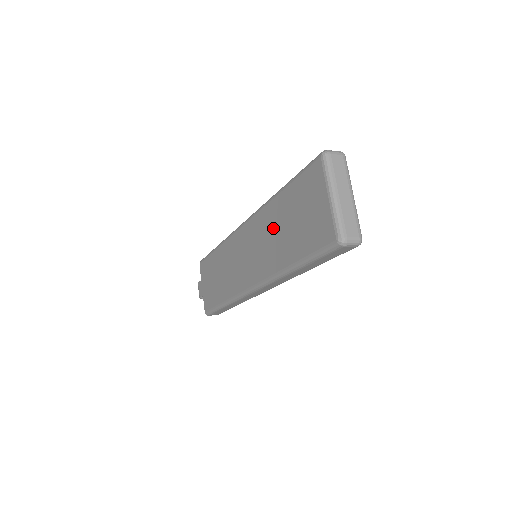
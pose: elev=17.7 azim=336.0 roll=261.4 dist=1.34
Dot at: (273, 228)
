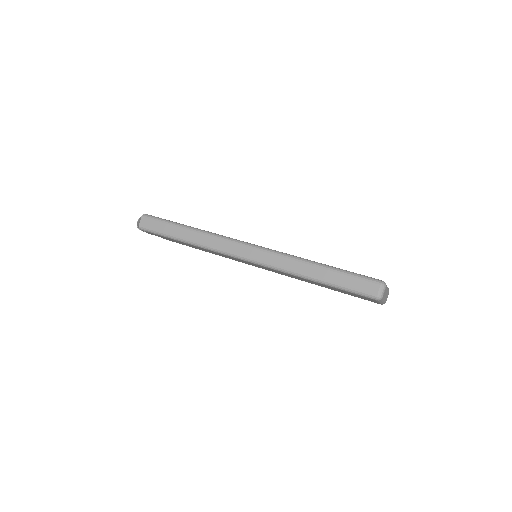
Dot at: occluded
